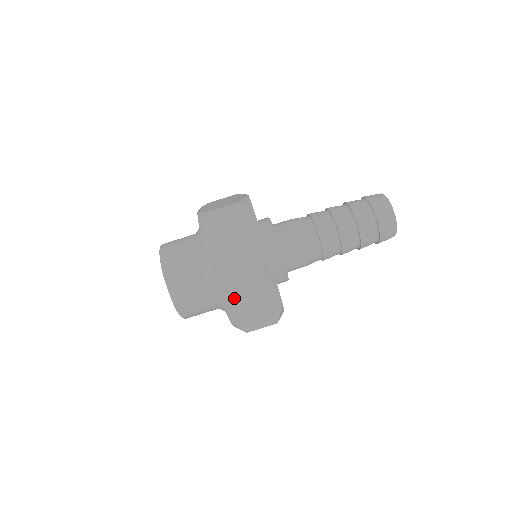
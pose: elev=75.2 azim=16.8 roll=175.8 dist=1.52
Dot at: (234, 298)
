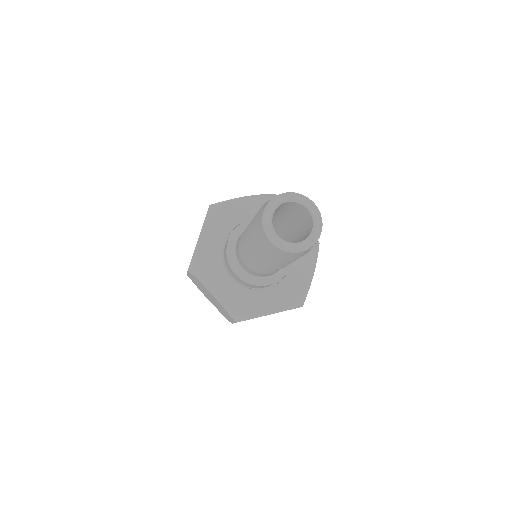
Dot at: occluded
